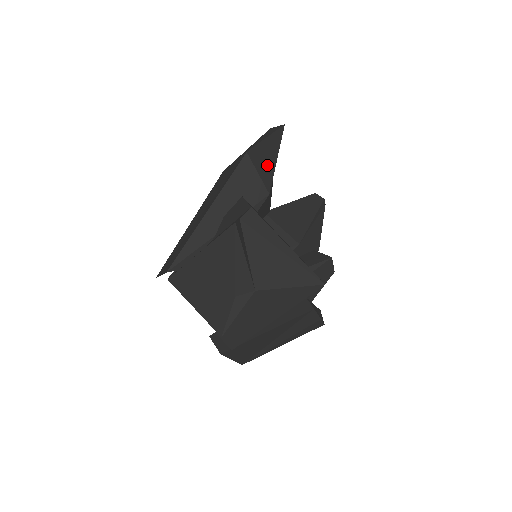
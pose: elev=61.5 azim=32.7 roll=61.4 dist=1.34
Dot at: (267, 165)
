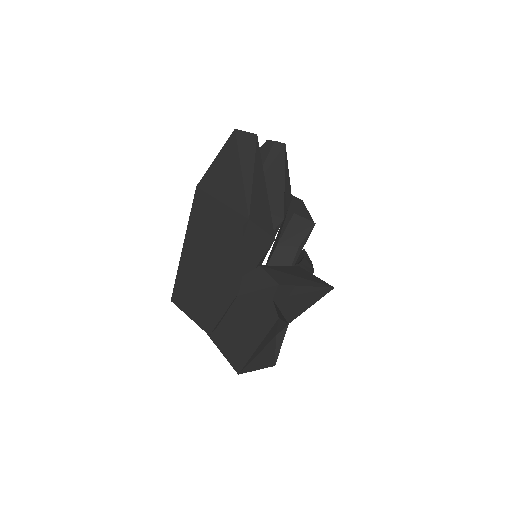
Dot at: (264, 210)
